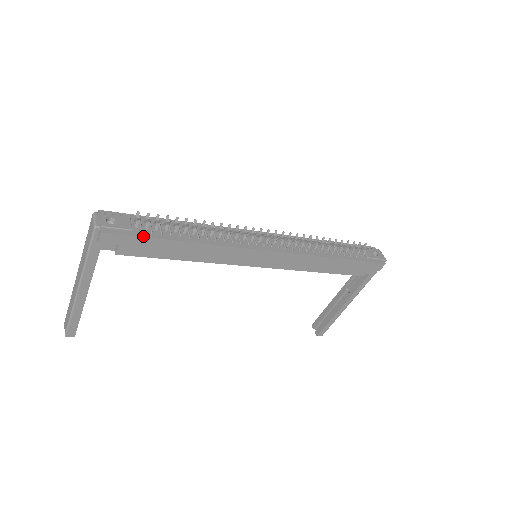
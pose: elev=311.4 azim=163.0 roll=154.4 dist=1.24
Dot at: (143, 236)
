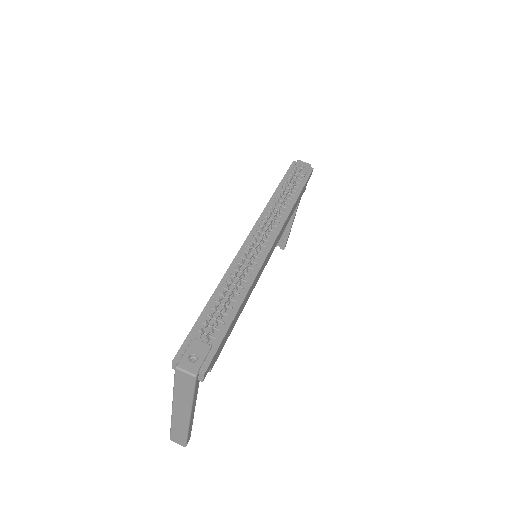
Dot at: (221, 340)
